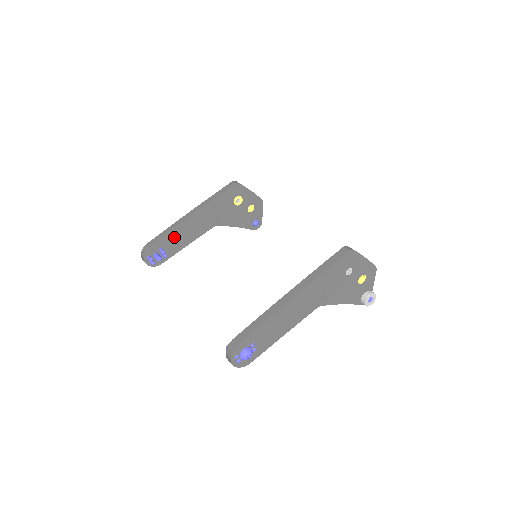
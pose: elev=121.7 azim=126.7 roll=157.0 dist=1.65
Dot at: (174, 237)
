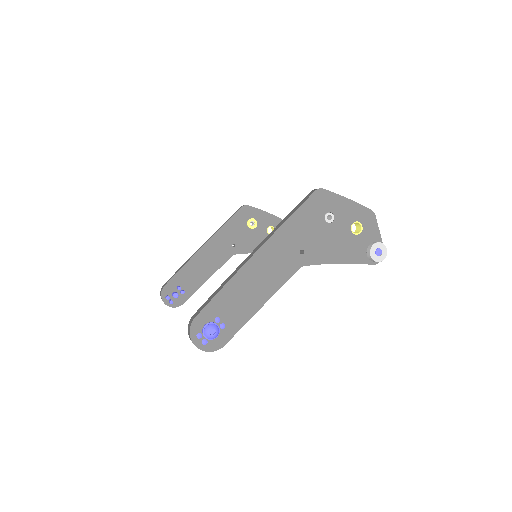
Dot at: (190, 272)
